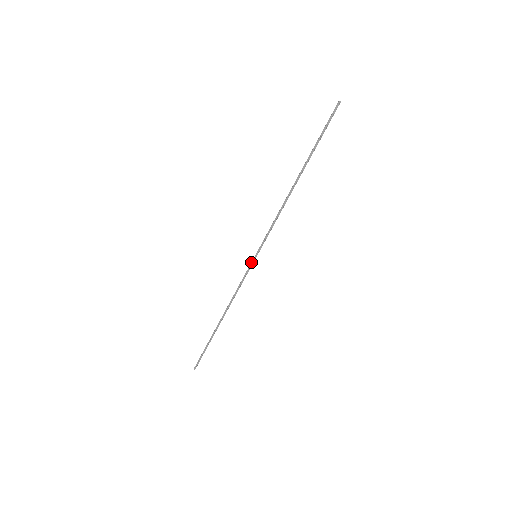
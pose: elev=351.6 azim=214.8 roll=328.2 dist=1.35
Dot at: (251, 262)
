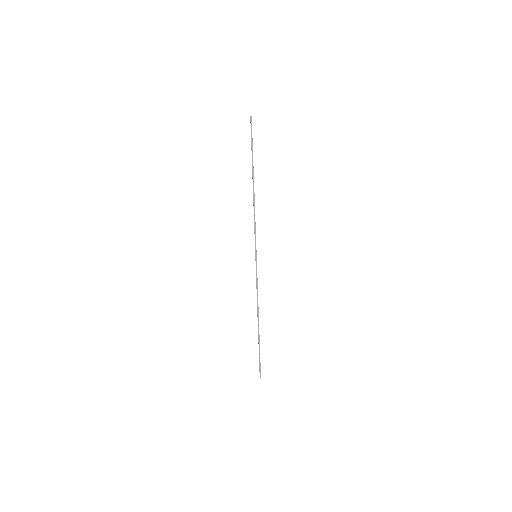
Dot at: occluded
